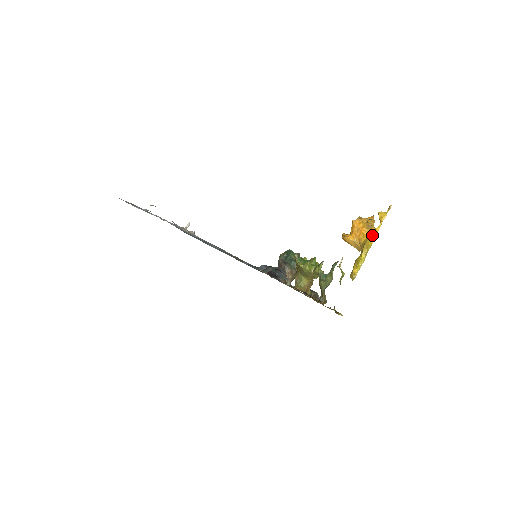
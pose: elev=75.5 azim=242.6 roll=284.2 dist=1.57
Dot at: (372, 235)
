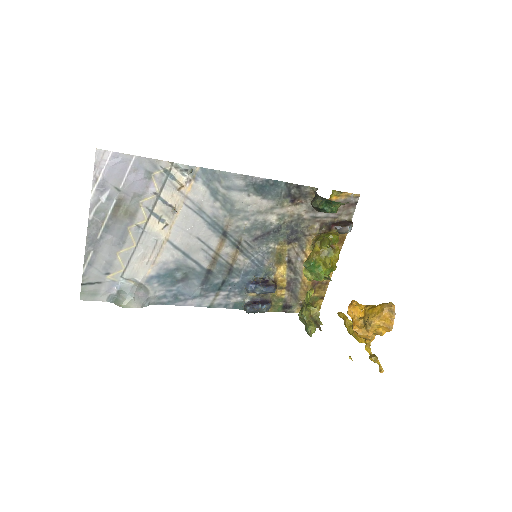
Dot at: (362, 341)
